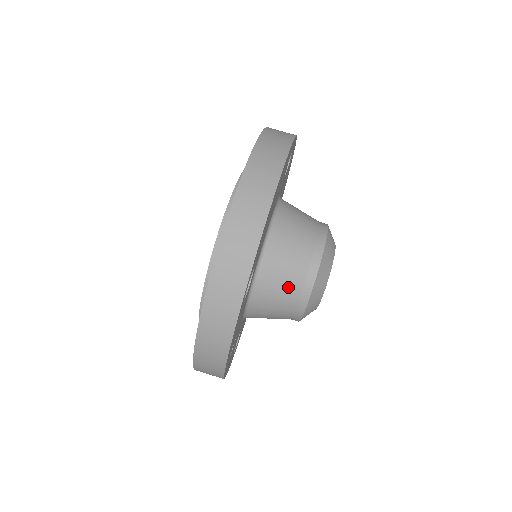
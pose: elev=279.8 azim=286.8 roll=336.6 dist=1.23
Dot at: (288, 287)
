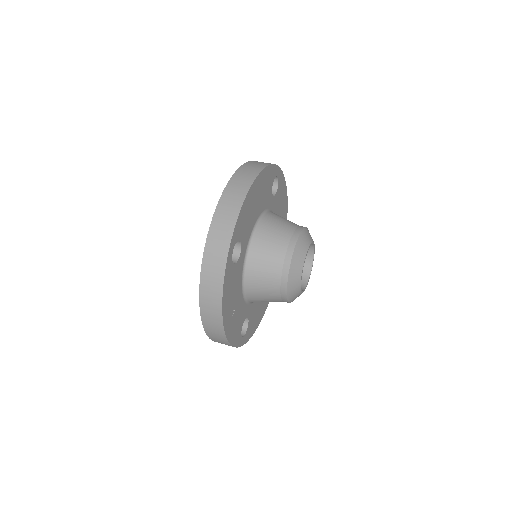
Dot at: (272, 264)
